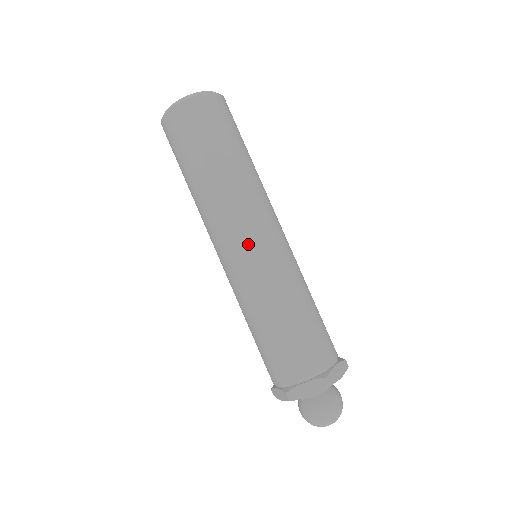
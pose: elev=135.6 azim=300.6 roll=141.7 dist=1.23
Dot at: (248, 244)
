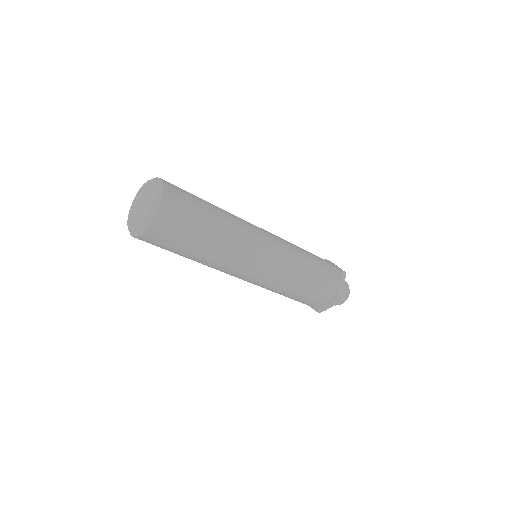
Dot at: (254, 274)
